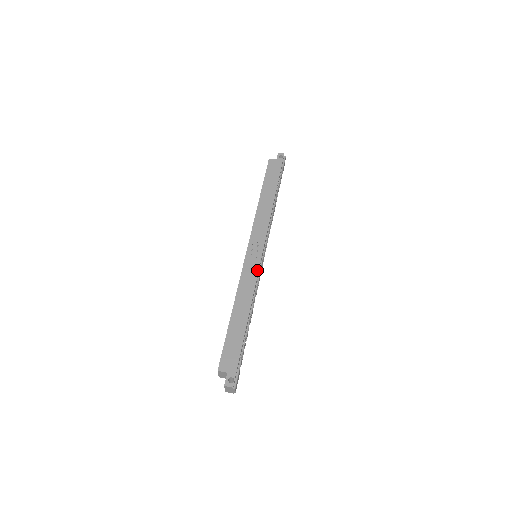
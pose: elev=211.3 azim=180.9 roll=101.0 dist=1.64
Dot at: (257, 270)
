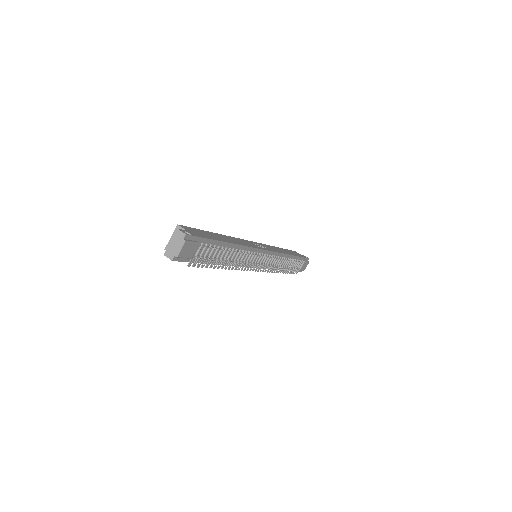
Dot at: (256, 247)
